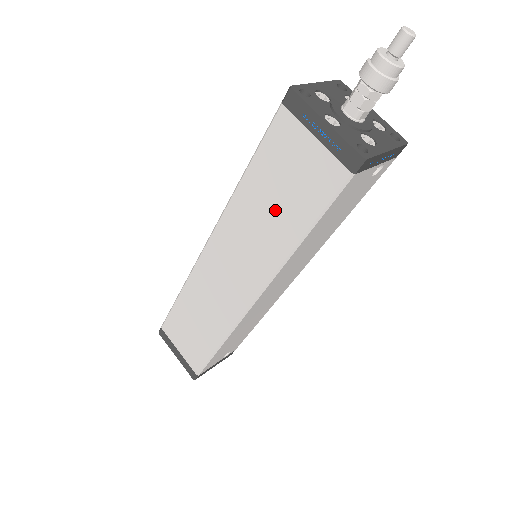
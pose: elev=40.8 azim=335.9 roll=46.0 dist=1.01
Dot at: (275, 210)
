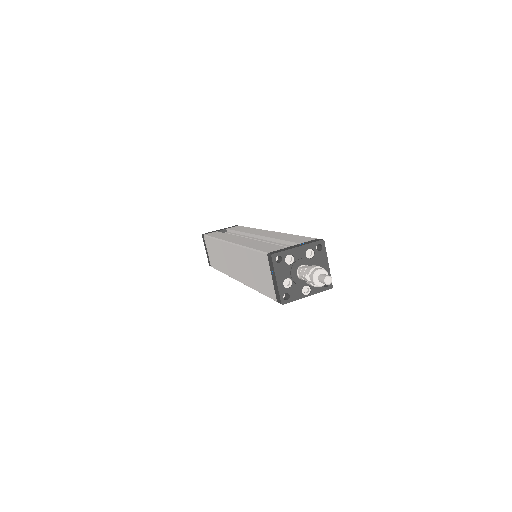
Dot at: occluded
